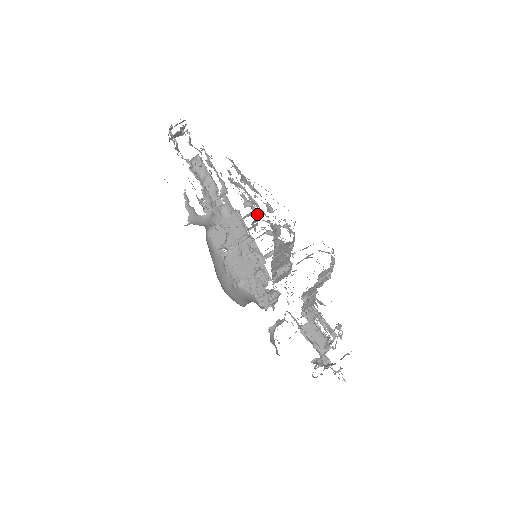
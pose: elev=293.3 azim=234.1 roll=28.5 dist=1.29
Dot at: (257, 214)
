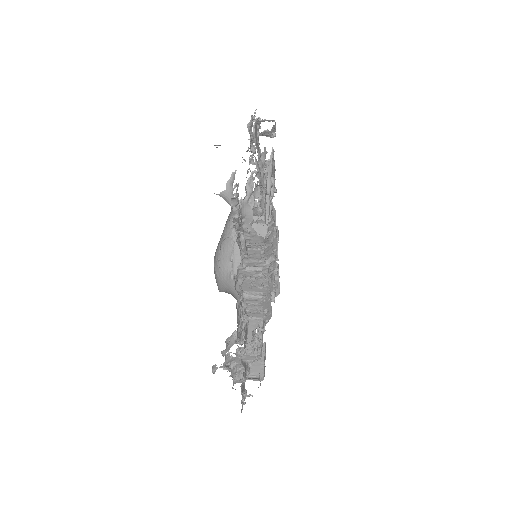
Dot at: (260, 206)
